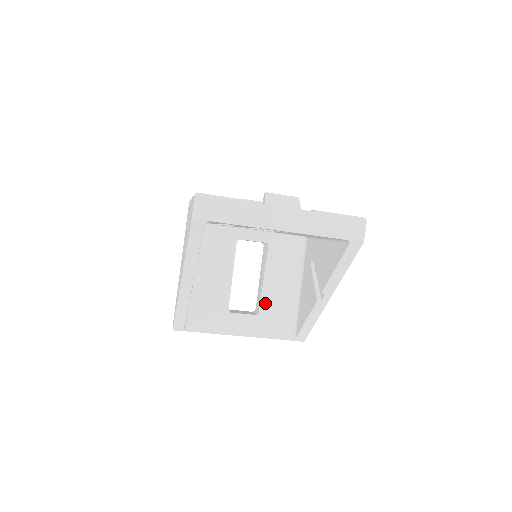
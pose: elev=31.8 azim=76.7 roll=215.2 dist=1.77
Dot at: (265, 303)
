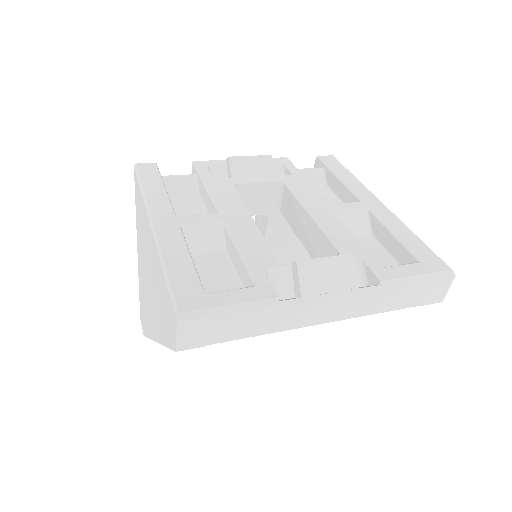
Dot at: occluded
